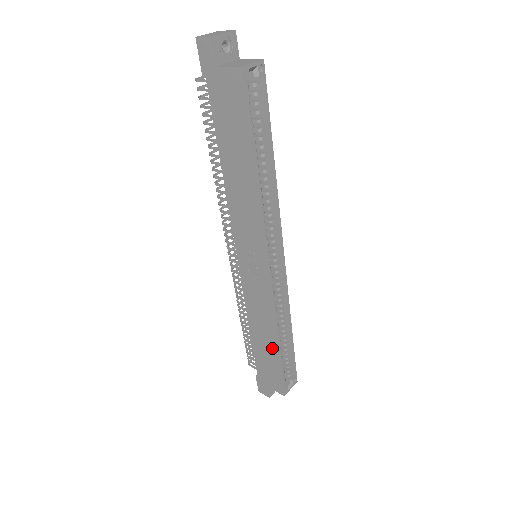
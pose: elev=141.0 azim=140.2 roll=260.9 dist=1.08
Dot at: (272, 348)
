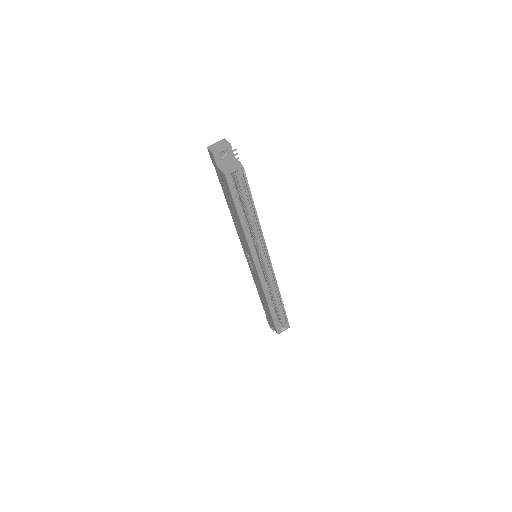
Dot at: (267, 307)
